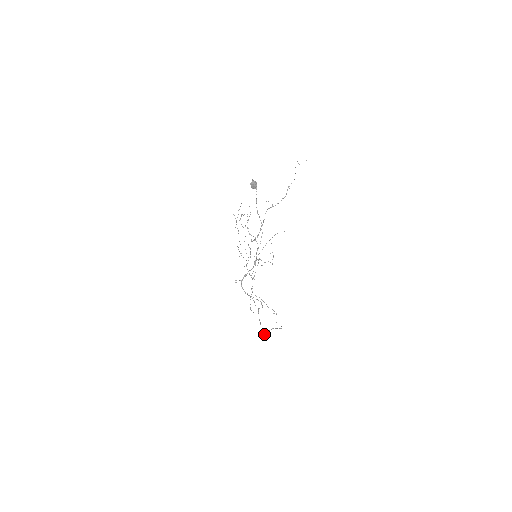
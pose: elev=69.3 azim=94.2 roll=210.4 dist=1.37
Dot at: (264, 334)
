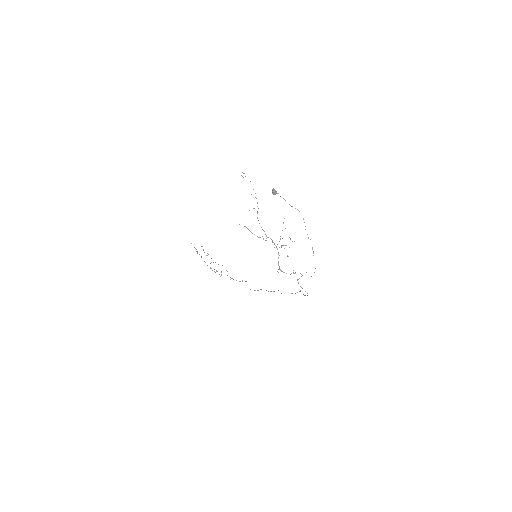
Dot at: occluded
